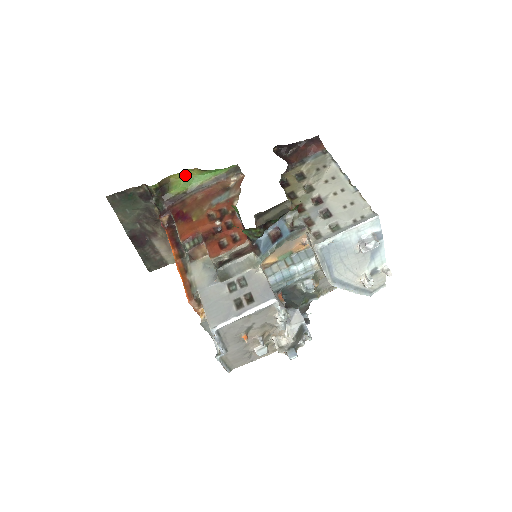
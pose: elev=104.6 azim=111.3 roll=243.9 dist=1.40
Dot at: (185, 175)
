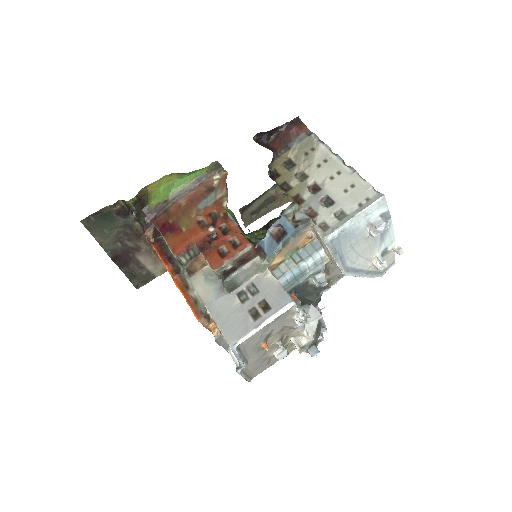
Dot at: (163, 182)
